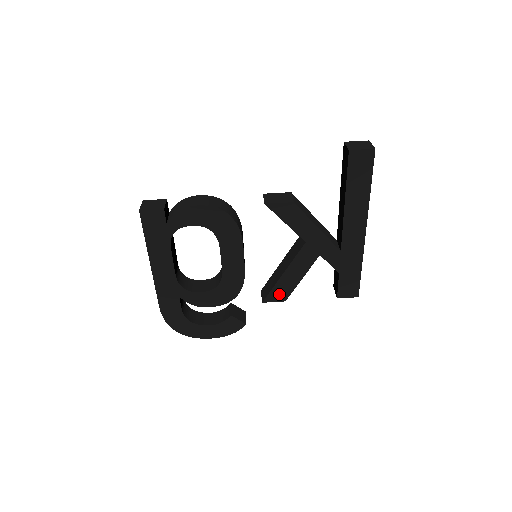
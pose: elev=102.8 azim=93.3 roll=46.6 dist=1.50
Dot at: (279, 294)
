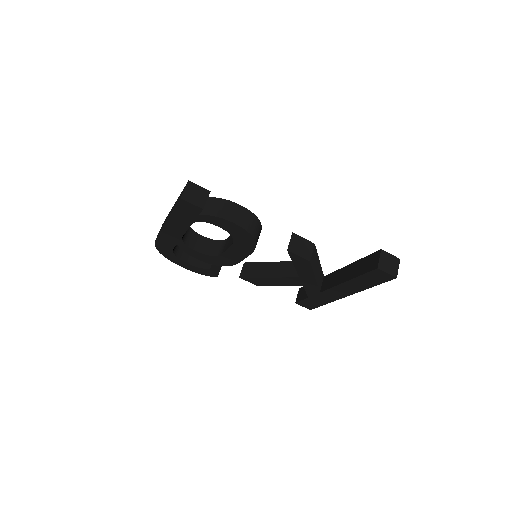
Dot at: (256, 281)
